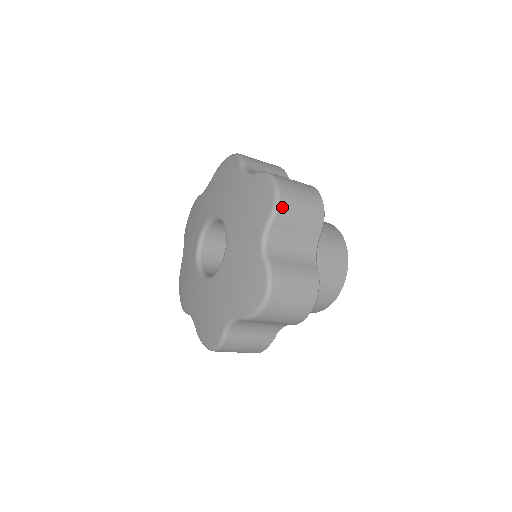
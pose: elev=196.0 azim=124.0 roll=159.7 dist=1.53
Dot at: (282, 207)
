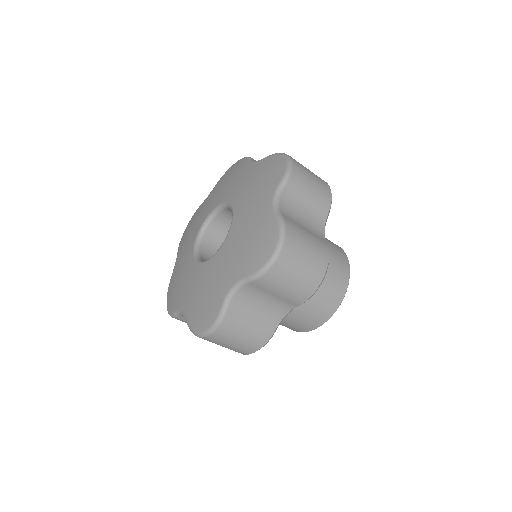
Dot at: (294, 173)
